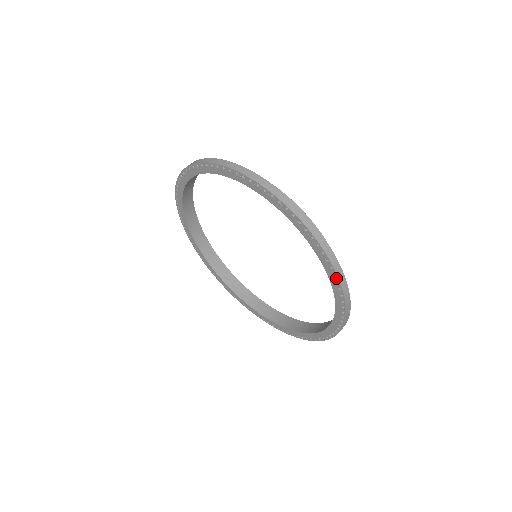
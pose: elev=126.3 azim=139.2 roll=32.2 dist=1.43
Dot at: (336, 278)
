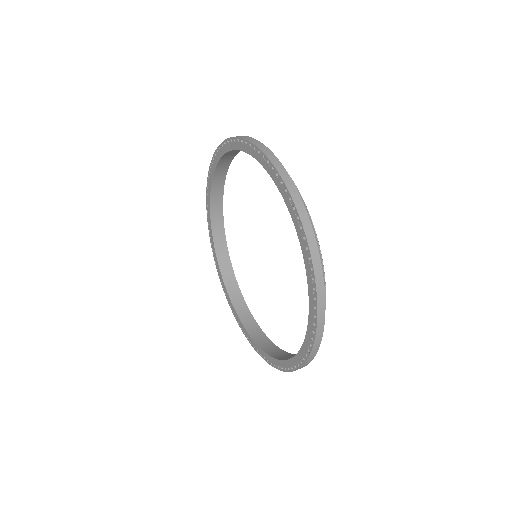
Dot at: (265, 158)
